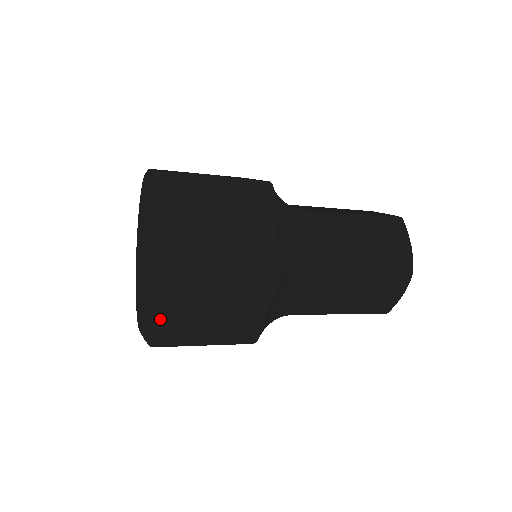
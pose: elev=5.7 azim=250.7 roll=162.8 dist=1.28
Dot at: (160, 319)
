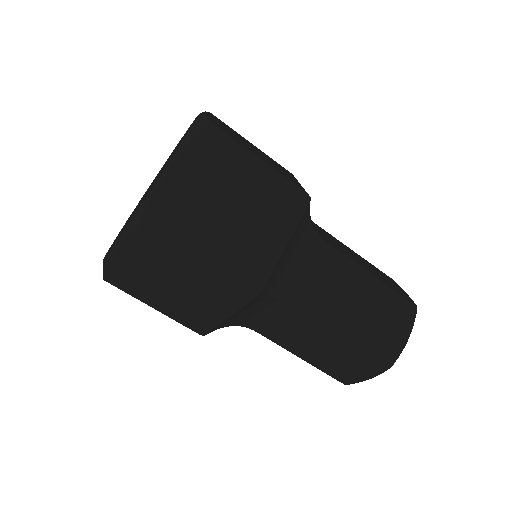
Dot at: (213, 120)
